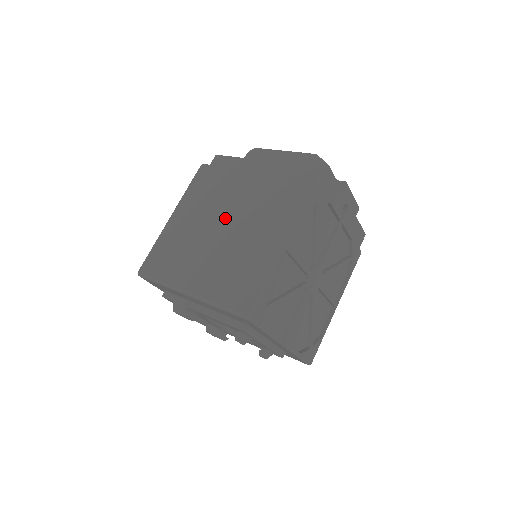
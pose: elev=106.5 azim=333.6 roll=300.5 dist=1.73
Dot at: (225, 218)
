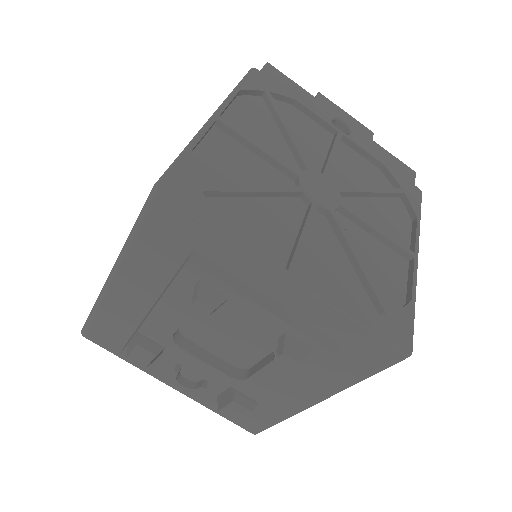
Dot at: occluded
